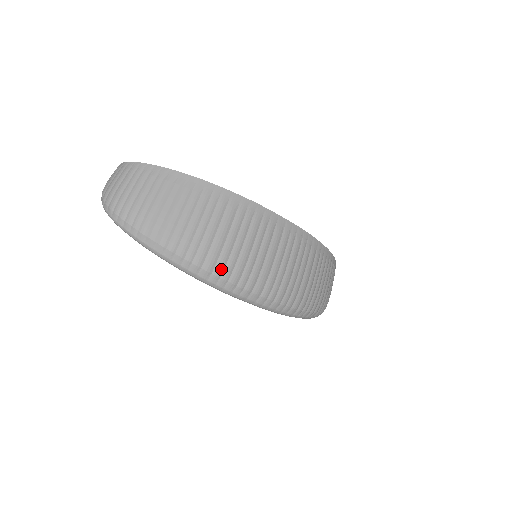
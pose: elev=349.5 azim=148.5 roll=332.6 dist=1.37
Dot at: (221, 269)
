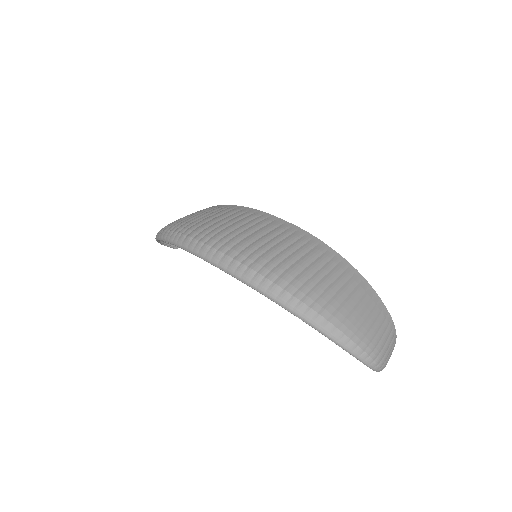
Dot at: (202, 235)
